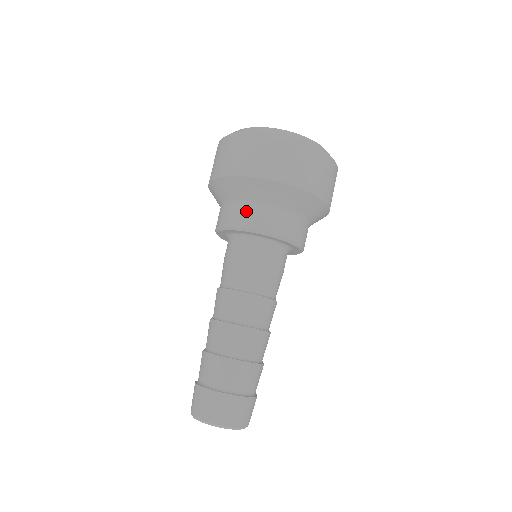
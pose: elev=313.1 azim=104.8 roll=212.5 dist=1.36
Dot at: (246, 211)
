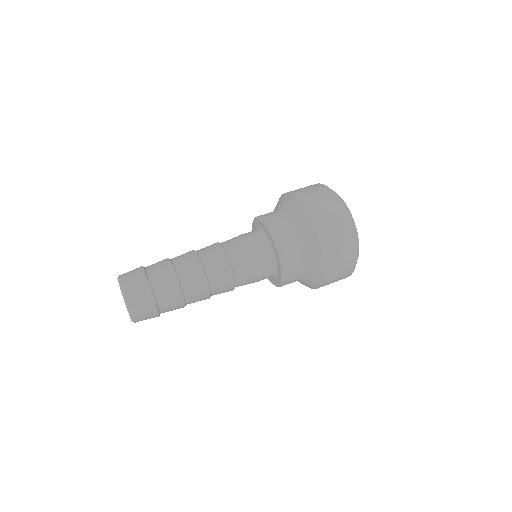
Dot at: (280, 221)
